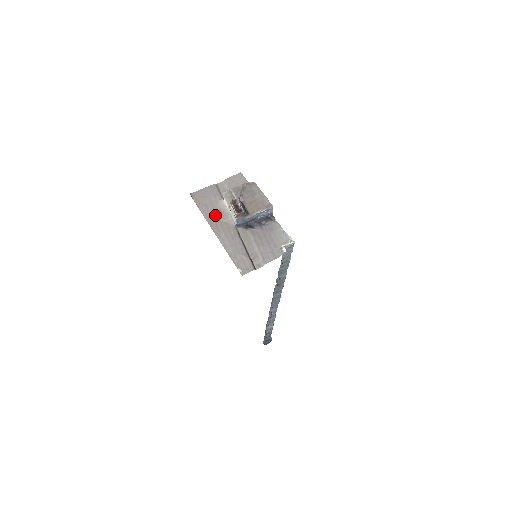
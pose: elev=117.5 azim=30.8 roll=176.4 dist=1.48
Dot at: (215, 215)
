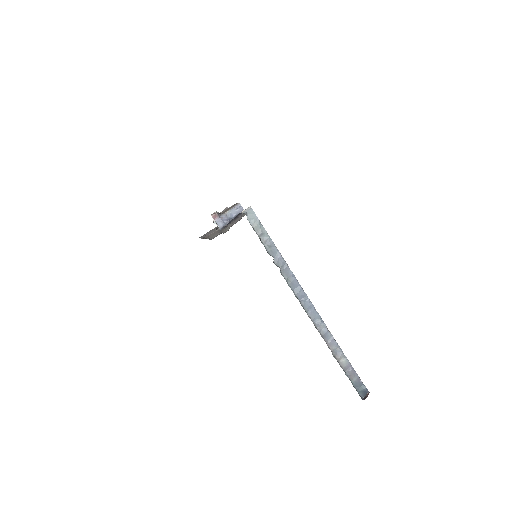
Dot at: (209, 234)
